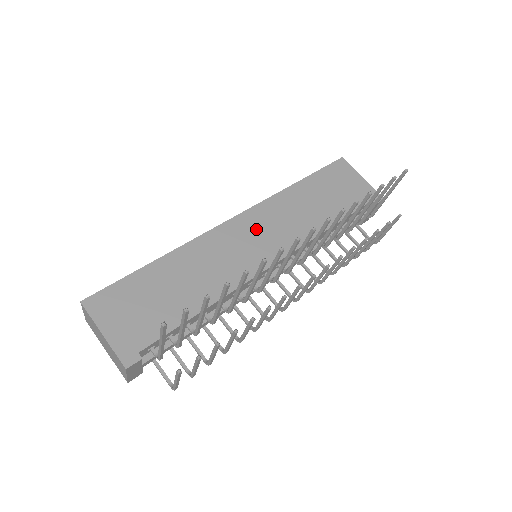
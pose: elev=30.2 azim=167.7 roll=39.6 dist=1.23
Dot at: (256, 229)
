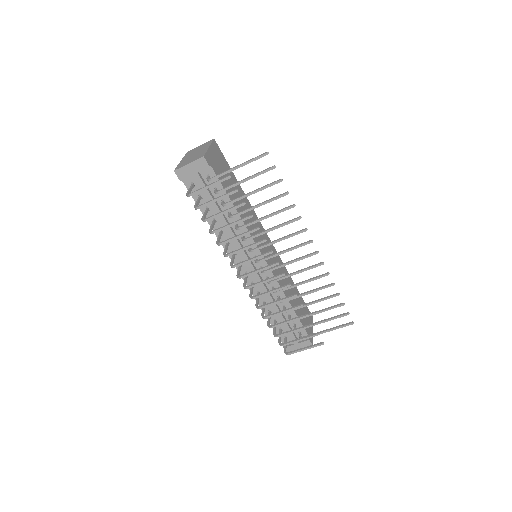
Dot at: occluded
